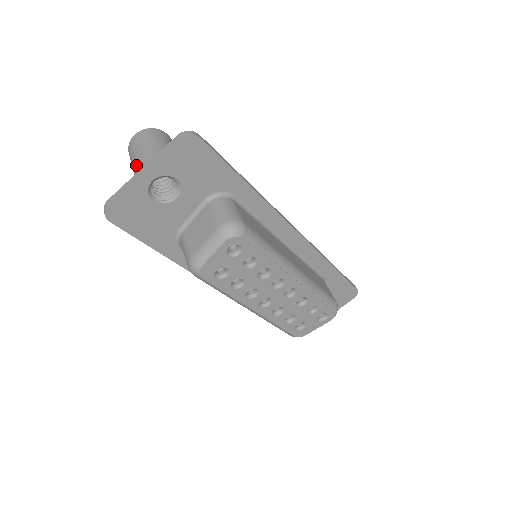
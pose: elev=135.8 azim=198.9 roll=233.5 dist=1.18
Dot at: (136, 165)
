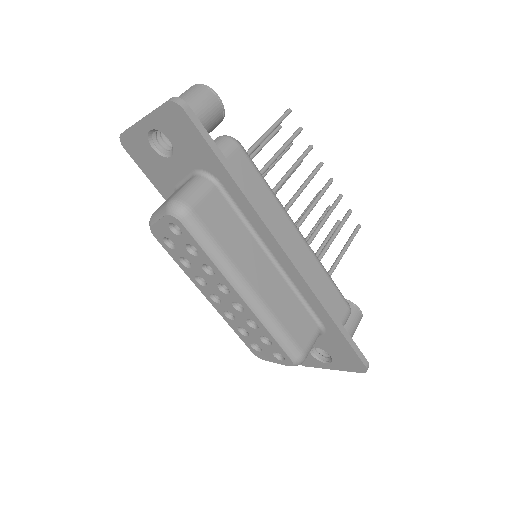
Dot at: occluded
